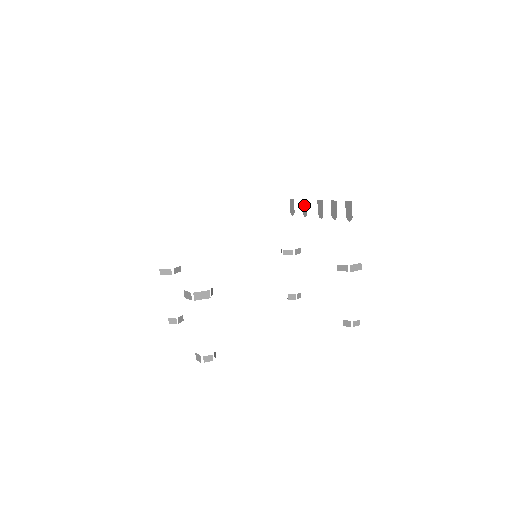
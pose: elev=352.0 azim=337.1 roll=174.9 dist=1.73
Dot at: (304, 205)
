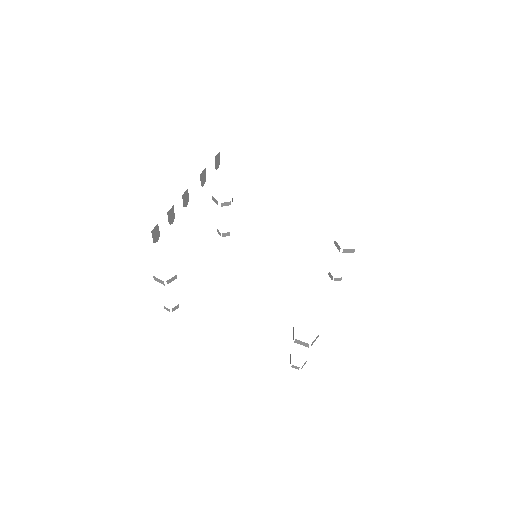
Dot at: occluded
